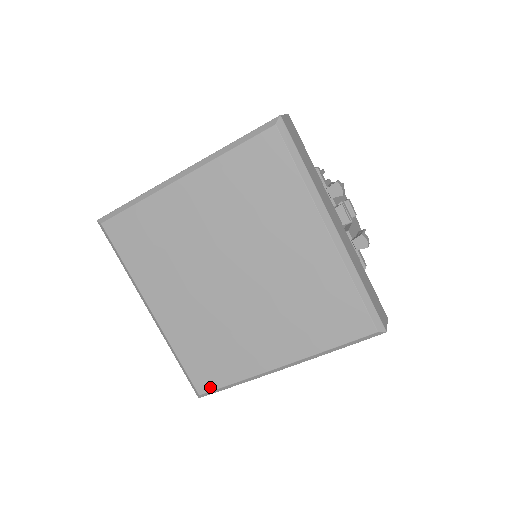
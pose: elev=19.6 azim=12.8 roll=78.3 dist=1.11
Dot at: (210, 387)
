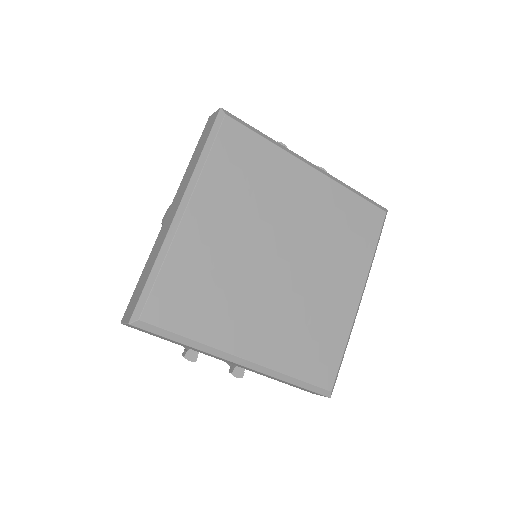
Dot at: (333, 374)
